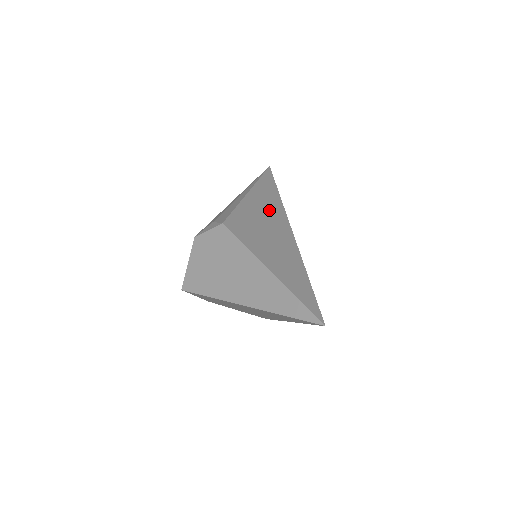
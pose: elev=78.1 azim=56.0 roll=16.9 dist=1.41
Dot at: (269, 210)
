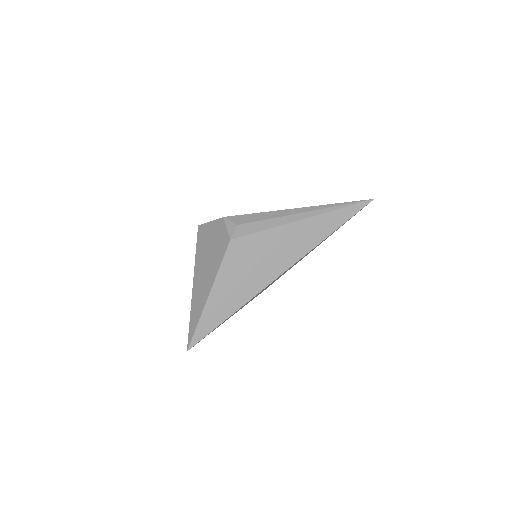
Dot at: (288, 250)
